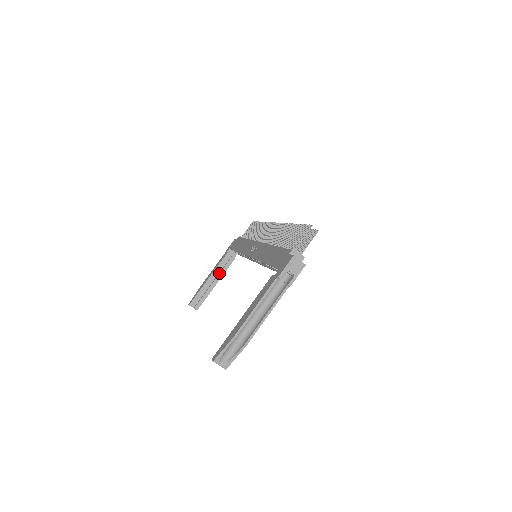
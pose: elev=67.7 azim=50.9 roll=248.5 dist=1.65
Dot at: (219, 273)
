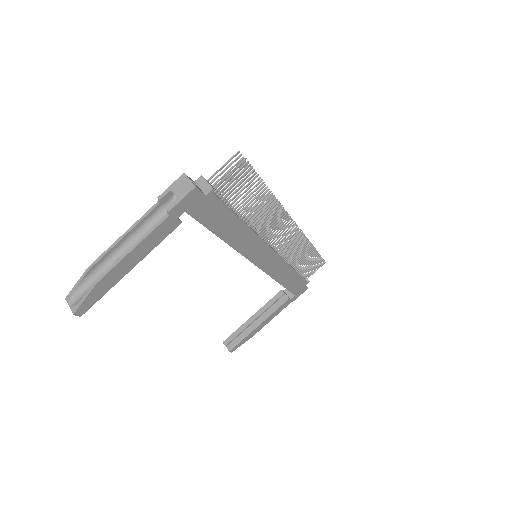
Dot at: (266, 312)
